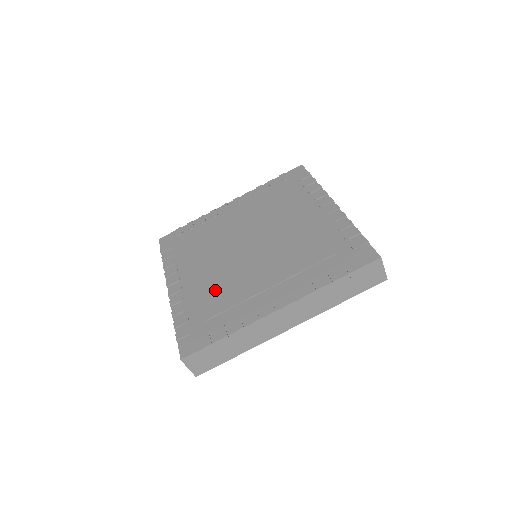
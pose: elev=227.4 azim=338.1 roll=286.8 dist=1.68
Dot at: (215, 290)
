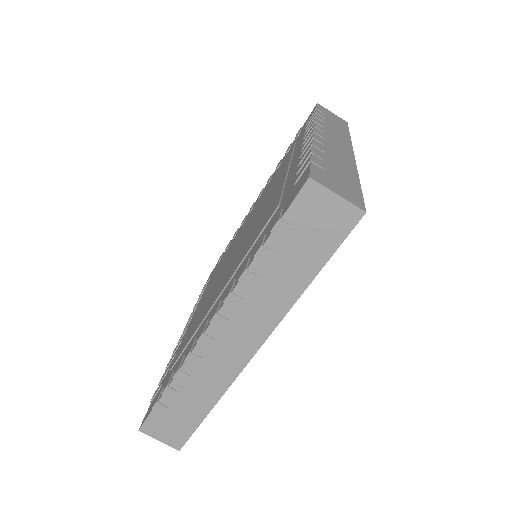
Dot at: (195, 321)
